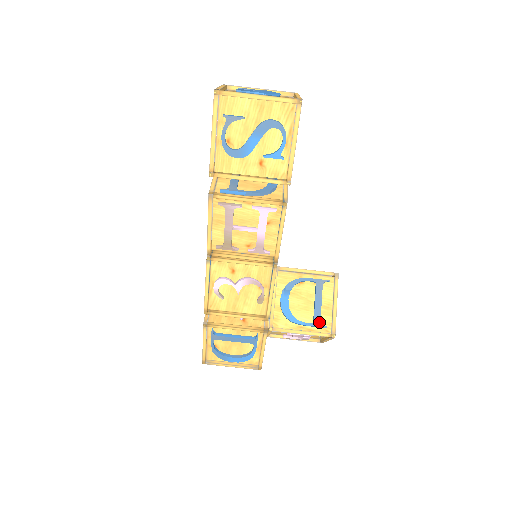
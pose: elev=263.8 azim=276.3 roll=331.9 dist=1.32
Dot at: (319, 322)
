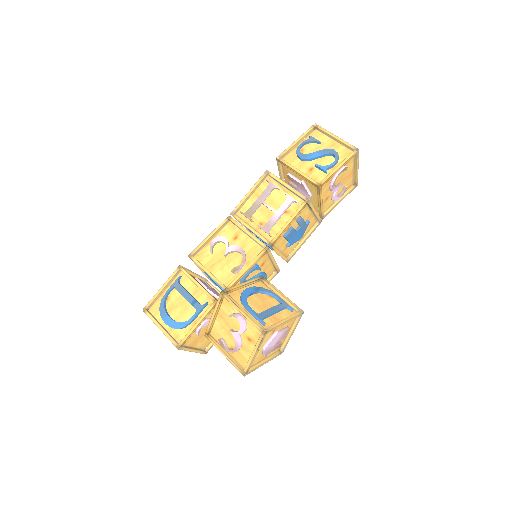
Dot at: (262, 317)
